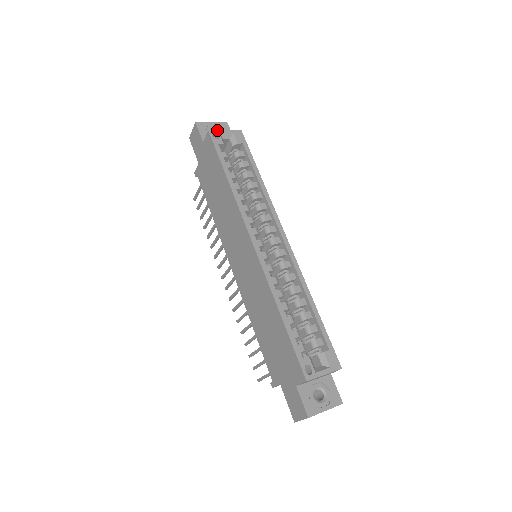
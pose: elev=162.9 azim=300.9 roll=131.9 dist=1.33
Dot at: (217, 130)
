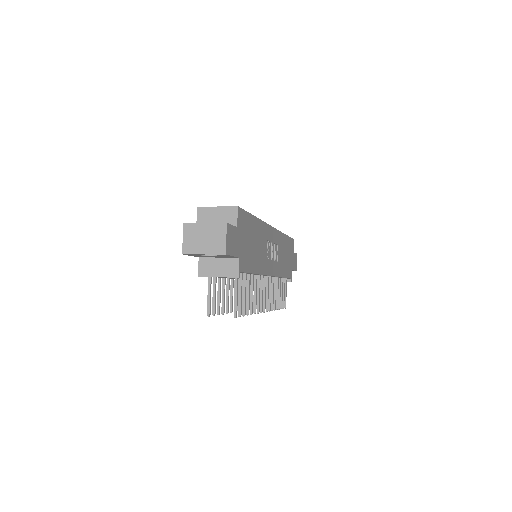
Dot at: occluded
